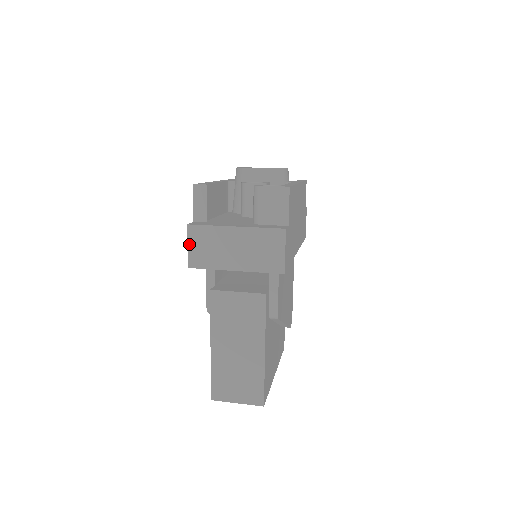
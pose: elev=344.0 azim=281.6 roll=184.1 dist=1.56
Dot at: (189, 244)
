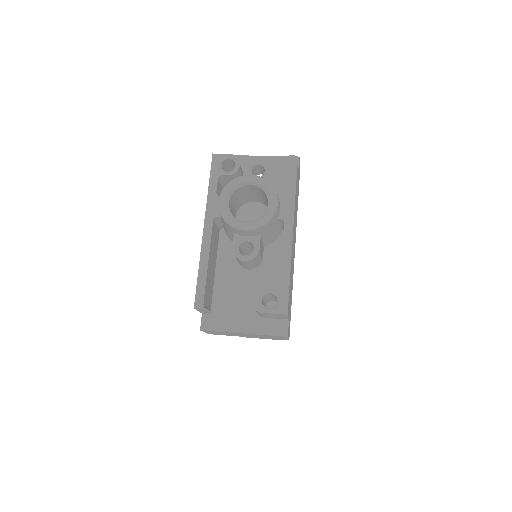
Dot at: (205, 332)
